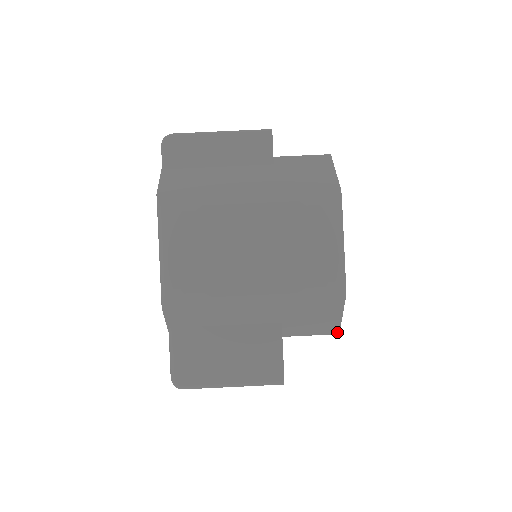
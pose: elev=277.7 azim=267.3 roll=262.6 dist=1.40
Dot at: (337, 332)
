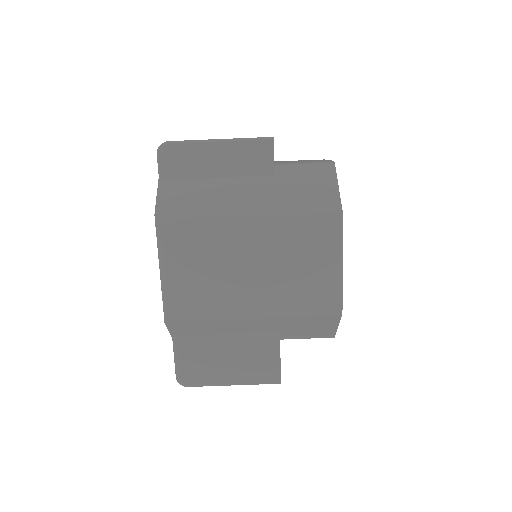
Dot at: (332, 336)
